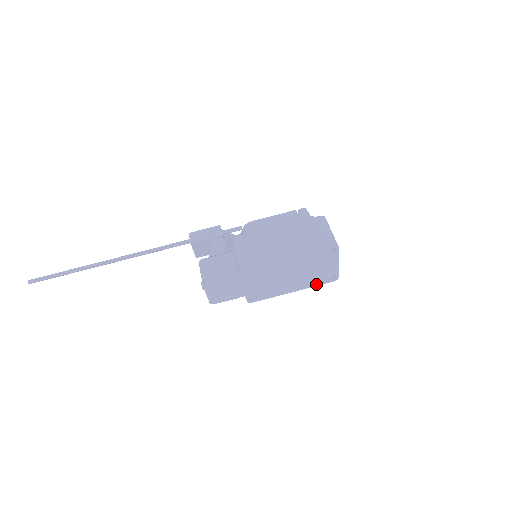
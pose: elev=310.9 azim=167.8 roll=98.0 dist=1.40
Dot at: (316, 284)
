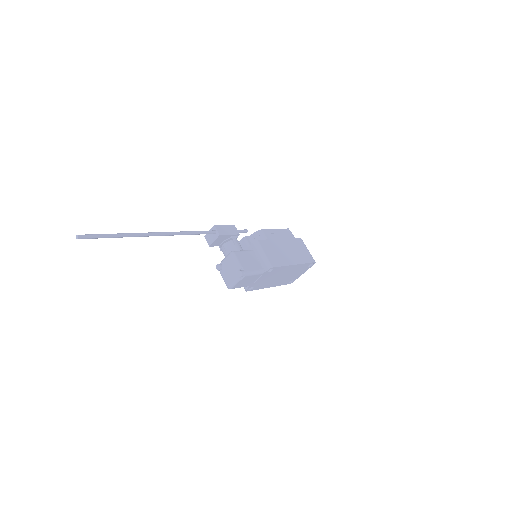
Dot at: (282, 284)
